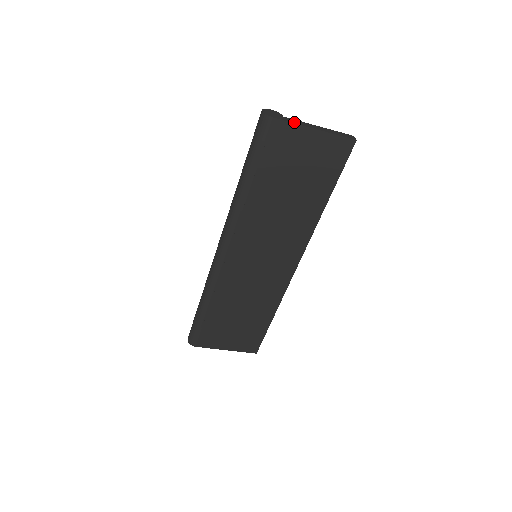
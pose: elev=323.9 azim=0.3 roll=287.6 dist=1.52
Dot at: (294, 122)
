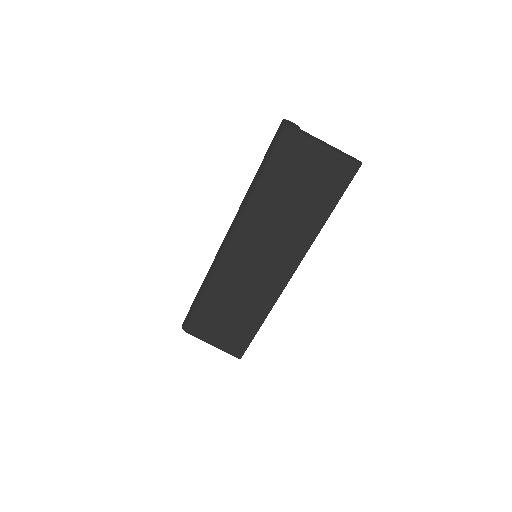
Dot at: (307, 135)
